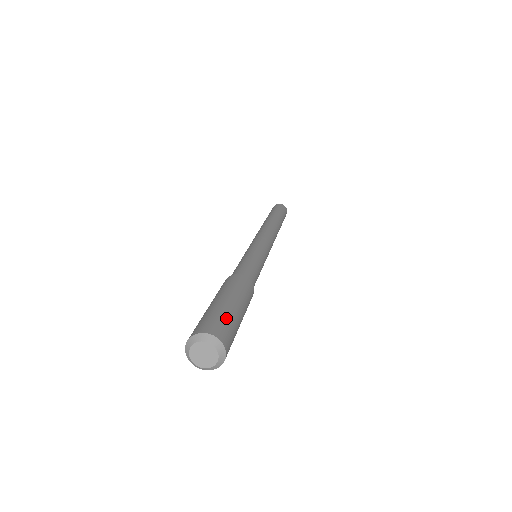
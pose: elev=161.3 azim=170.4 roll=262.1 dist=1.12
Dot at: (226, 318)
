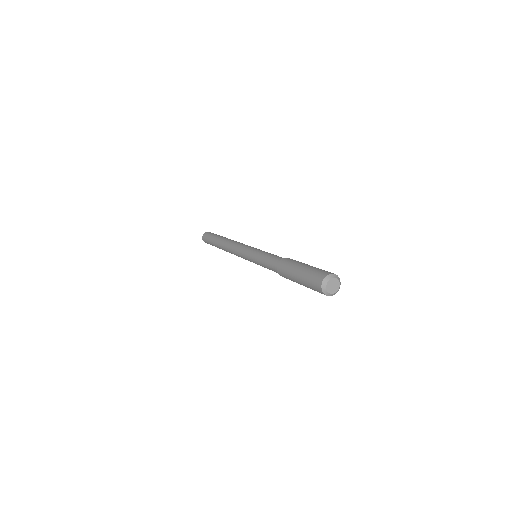
Dot at: occluded
